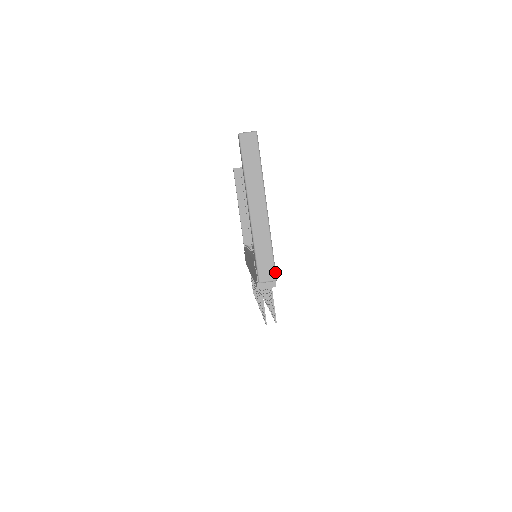
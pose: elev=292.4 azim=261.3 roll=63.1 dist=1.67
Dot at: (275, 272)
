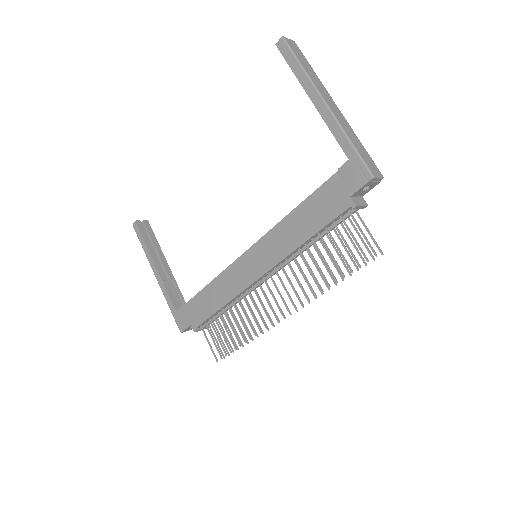
Dot at: (378, 169)
